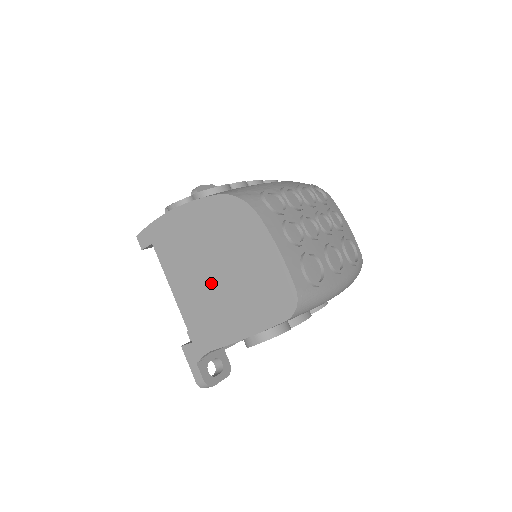
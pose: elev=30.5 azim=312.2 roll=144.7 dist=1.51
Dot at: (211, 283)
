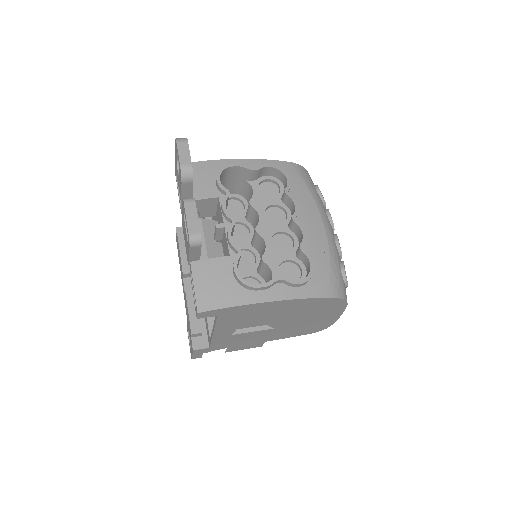
Dot at: (269, 332)
